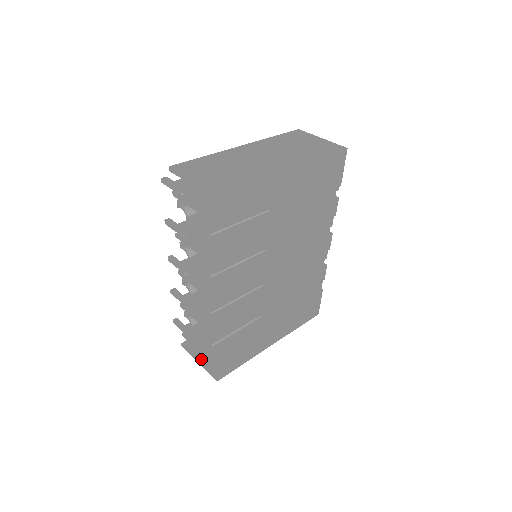
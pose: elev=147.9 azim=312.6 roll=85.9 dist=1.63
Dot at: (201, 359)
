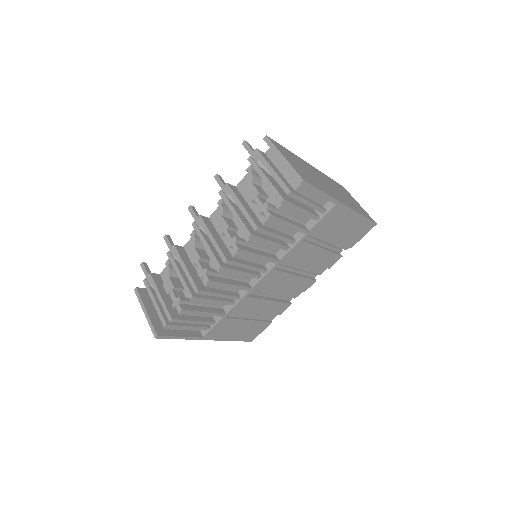
Dot at: (149, 311)
